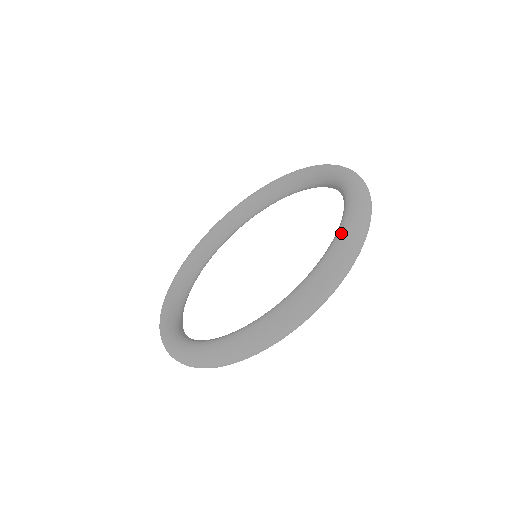
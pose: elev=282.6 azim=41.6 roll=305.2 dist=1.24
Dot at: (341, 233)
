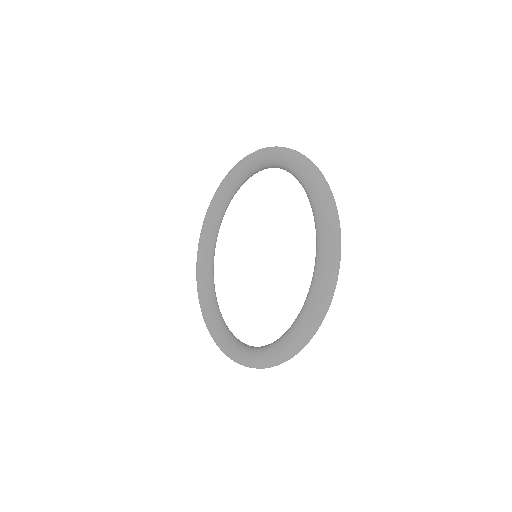
Dot at: (320, 259)
